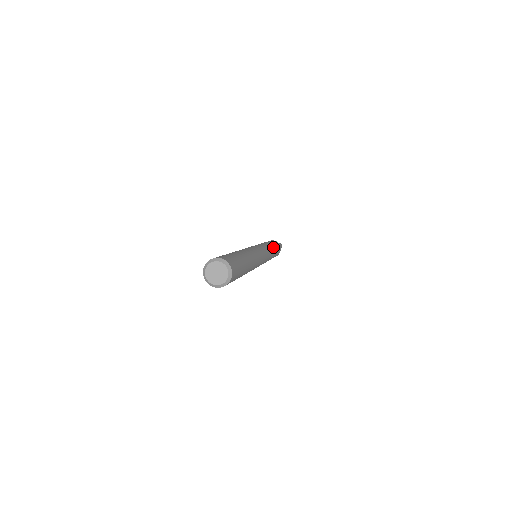
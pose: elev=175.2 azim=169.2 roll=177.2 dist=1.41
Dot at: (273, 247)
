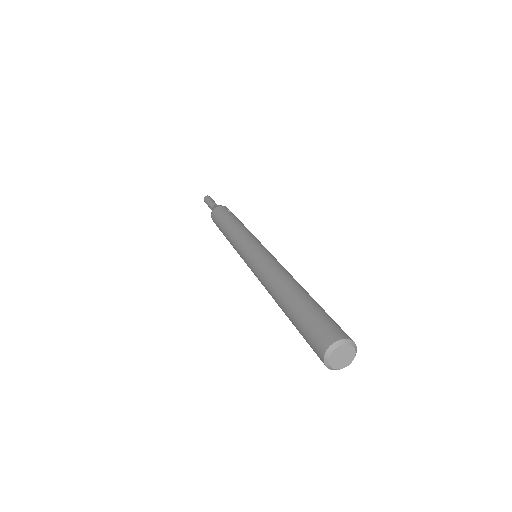
Dot at: occluded
